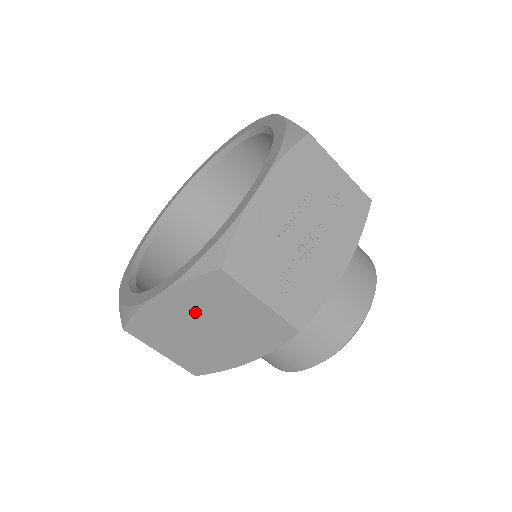
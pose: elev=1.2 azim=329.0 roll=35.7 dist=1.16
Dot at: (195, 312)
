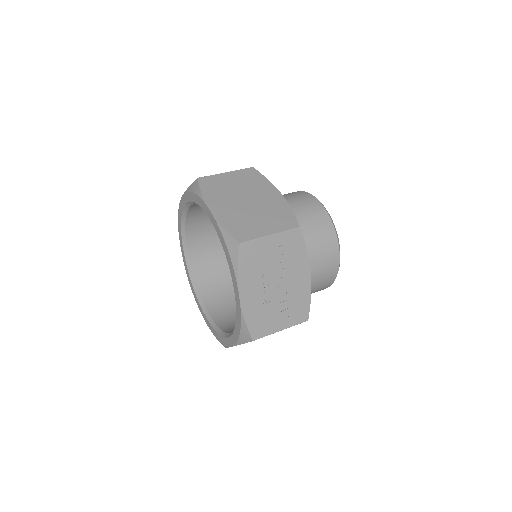
Dot at: occluded
